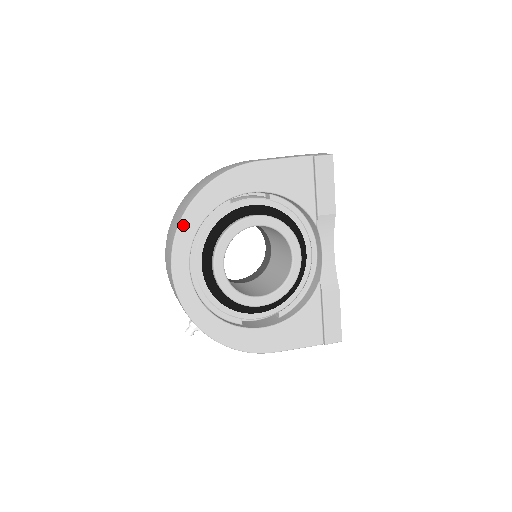
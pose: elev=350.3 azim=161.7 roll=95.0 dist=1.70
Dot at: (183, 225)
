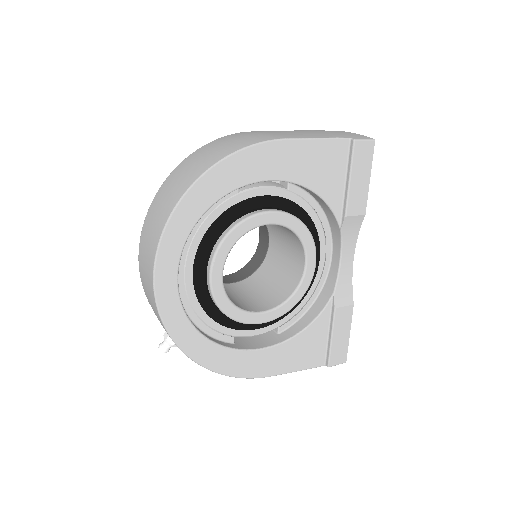
Dot at: (175, 219)
